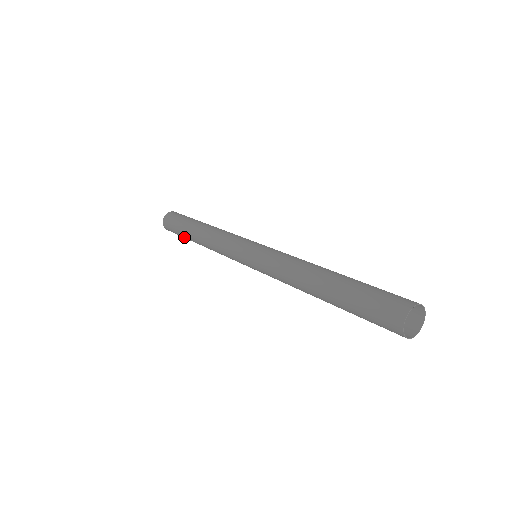
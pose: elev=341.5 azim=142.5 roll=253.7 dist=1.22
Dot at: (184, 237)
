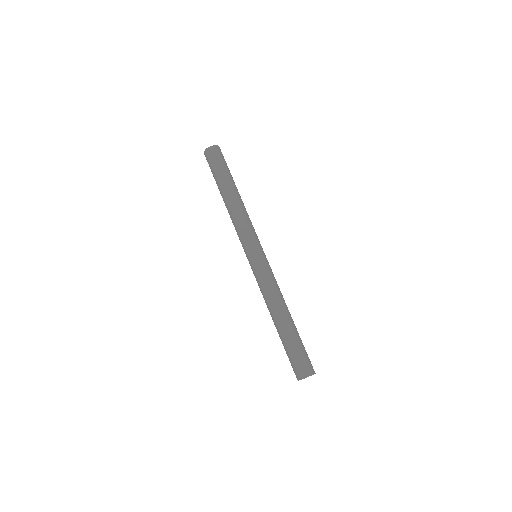
Dot at: occluded
